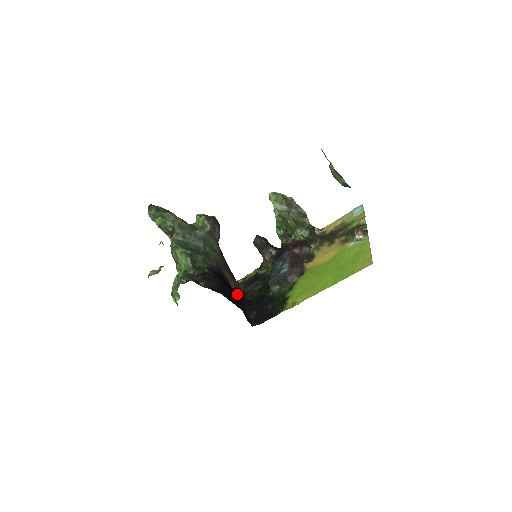
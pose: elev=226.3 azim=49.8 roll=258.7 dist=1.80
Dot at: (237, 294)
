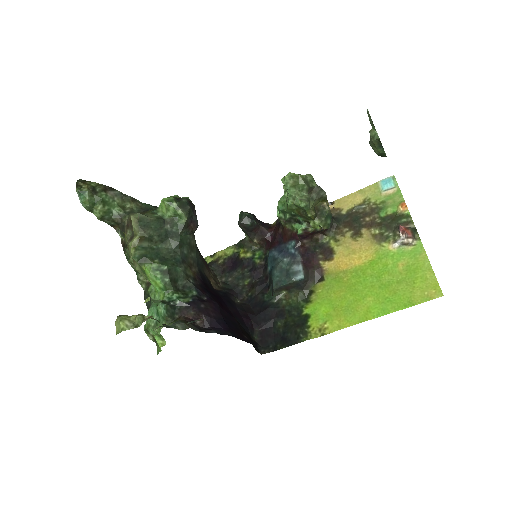
Dot at: (230, 306)
